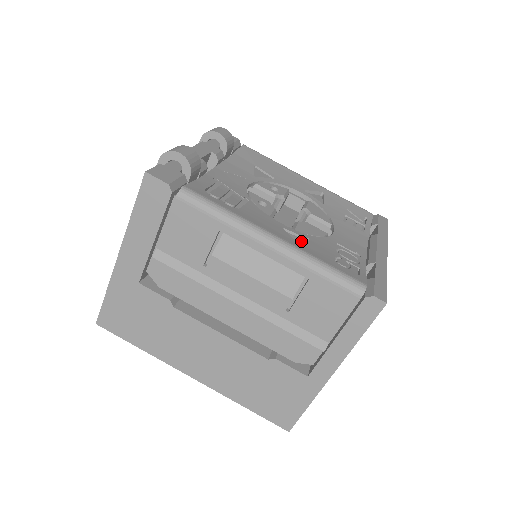
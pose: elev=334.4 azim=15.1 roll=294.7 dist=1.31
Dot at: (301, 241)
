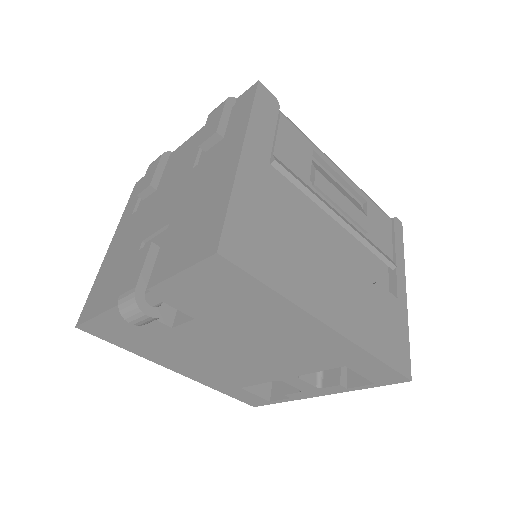
Dot at: occluded
